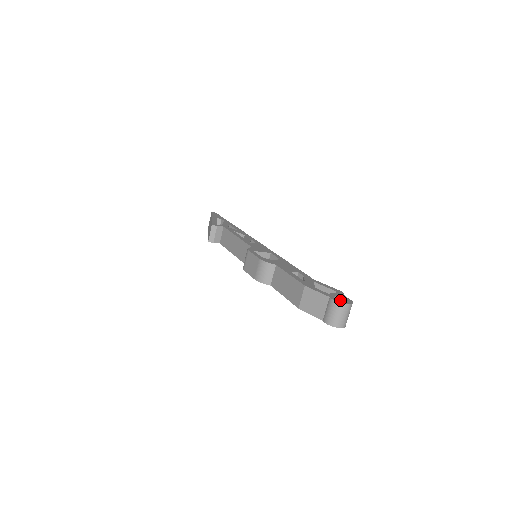
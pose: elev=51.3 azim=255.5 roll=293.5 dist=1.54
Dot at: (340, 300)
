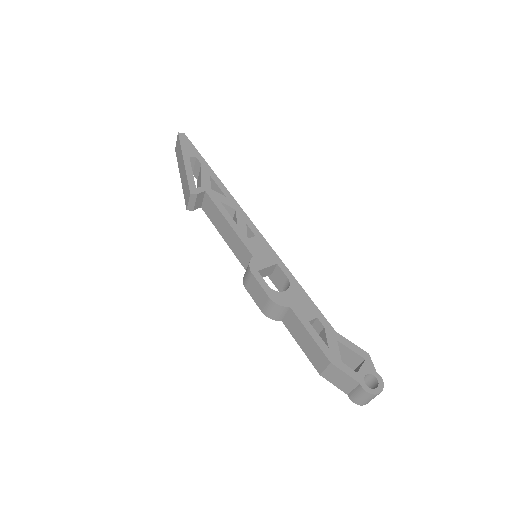
Dot at: (369, 376)
